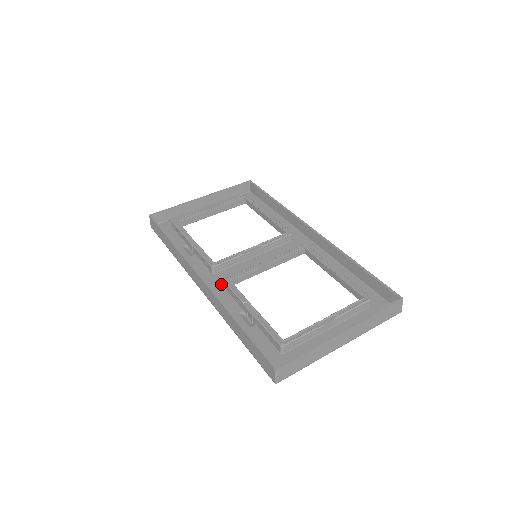
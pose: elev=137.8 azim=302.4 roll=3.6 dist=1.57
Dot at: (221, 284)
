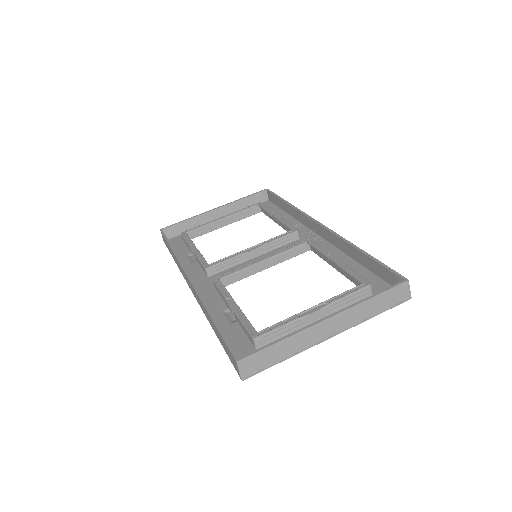
Dot at: (213, 285)
